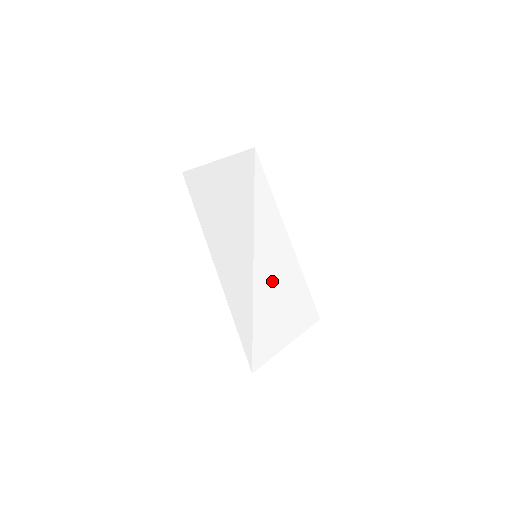
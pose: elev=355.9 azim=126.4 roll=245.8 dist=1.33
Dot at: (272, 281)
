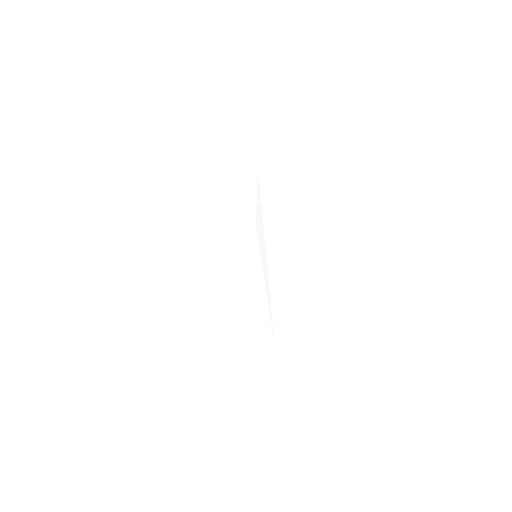
Dot at: occluded
